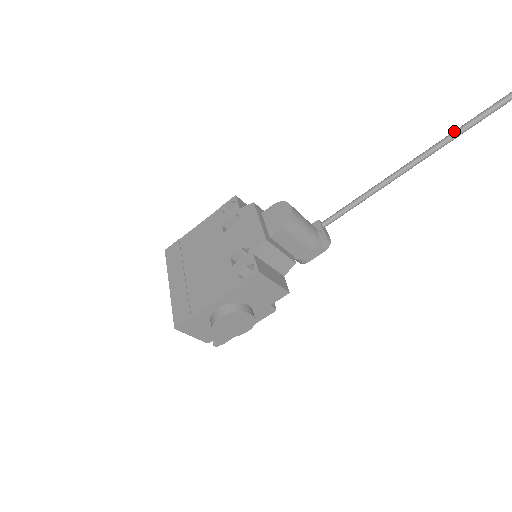
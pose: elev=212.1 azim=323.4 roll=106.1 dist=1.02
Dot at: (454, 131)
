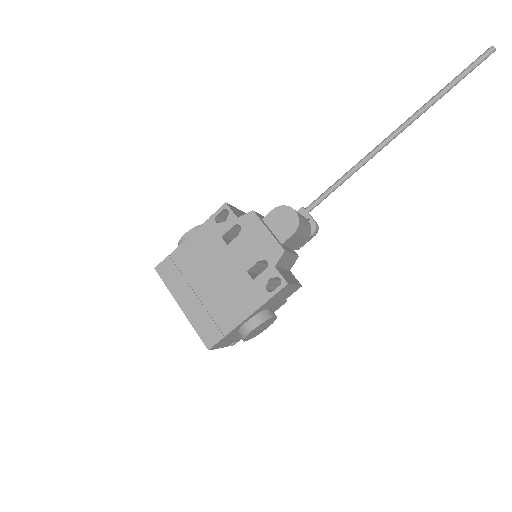
Dot at: (417, 112)
